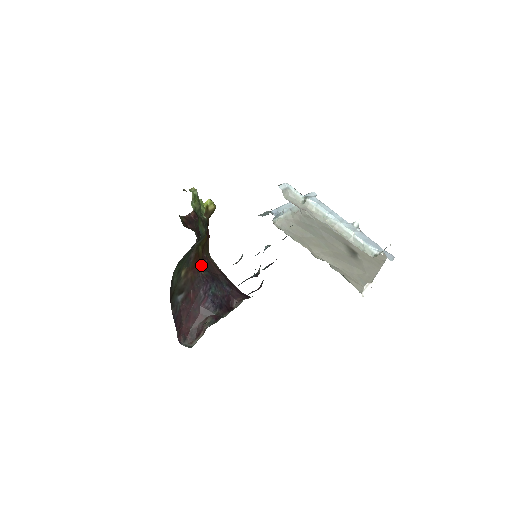
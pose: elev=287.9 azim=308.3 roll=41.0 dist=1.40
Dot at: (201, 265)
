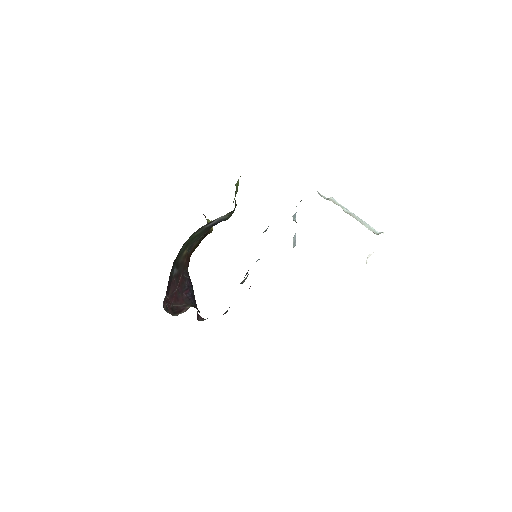
Dot at: (188, 266)
